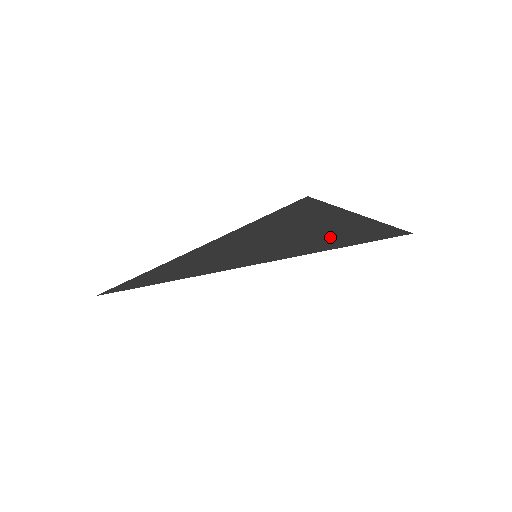
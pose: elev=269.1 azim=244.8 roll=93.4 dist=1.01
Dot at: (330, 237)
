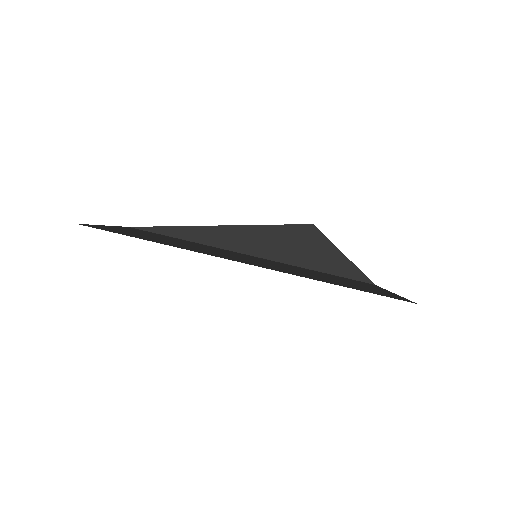
Dot at: (315, 261)
